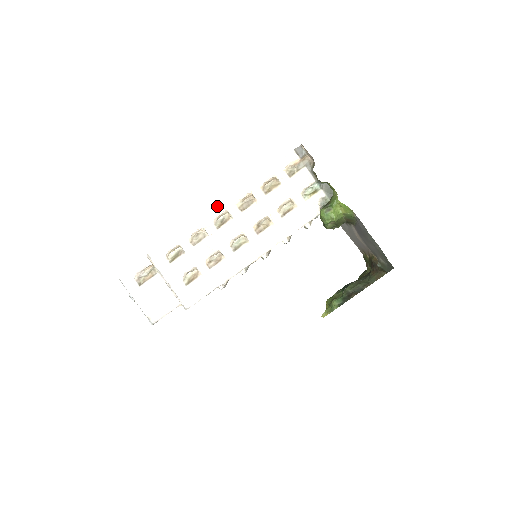
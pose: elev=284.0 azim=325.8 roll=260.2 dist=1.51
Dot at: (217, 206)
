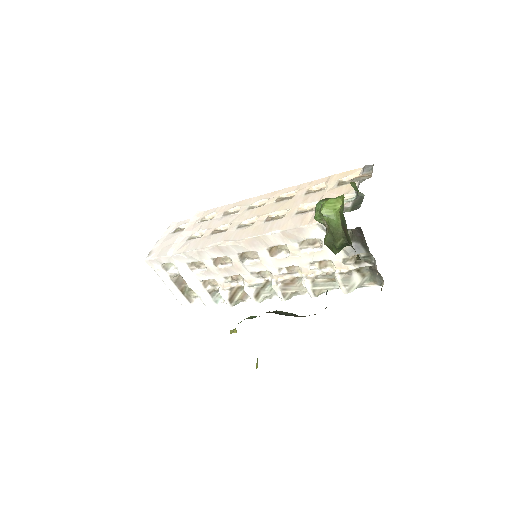
Dot at: (266, 194)
